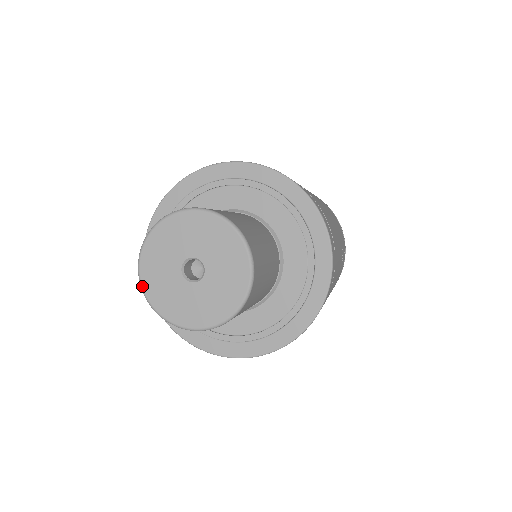
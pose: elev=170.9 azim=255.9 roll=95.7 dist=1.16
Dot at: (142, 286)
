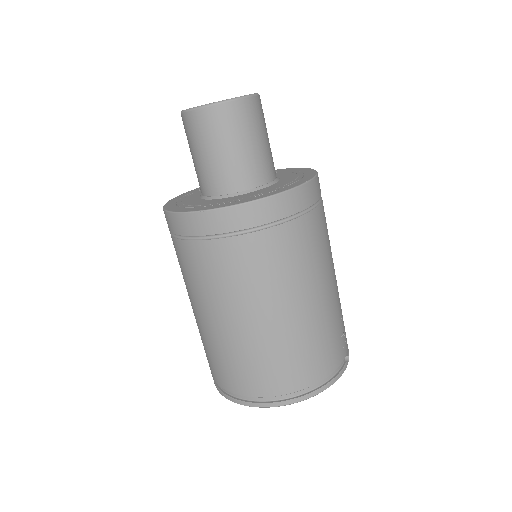
Dot at: occluded
